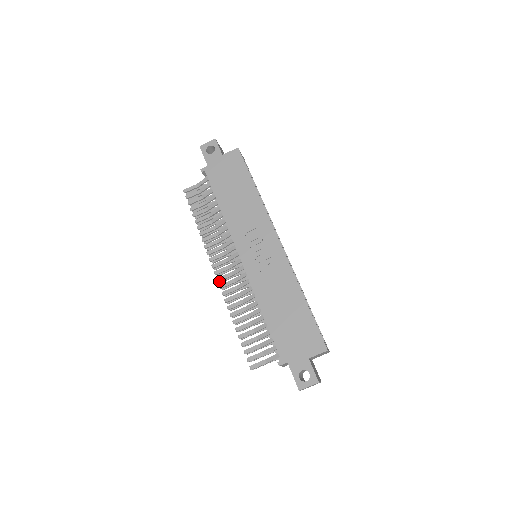
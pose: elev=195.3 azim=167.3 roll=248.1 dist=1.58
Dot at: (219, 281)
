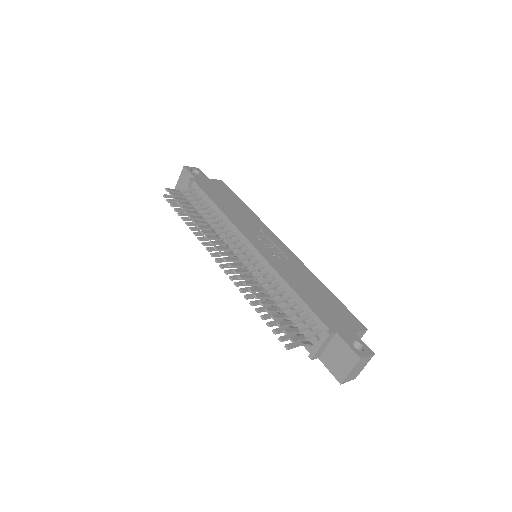
Dot at: (226, 261)
